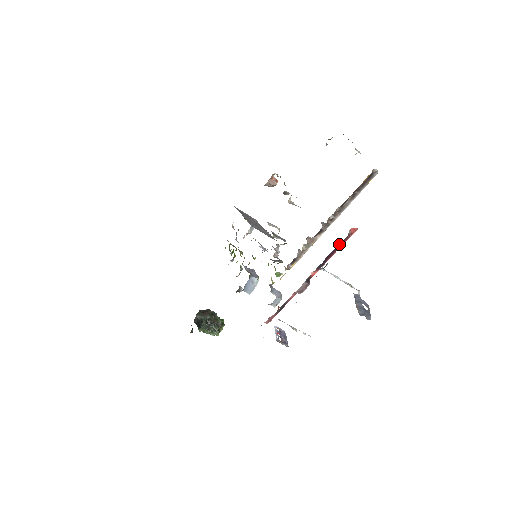
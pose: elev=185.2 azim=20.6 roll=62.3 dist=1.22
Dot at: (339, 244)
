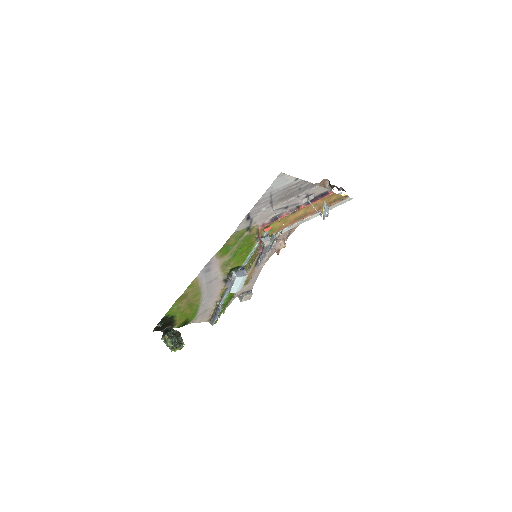
Dot at: (322, 193)
